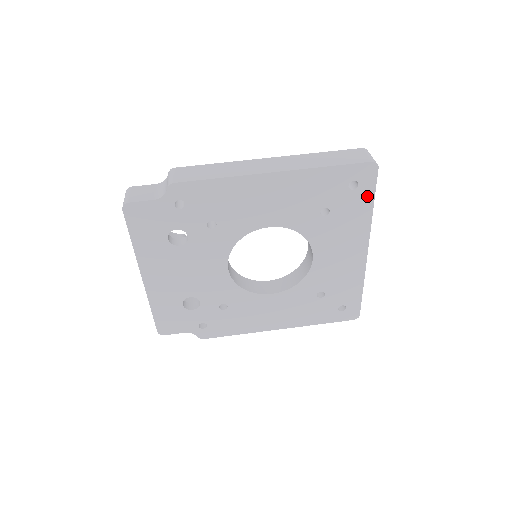
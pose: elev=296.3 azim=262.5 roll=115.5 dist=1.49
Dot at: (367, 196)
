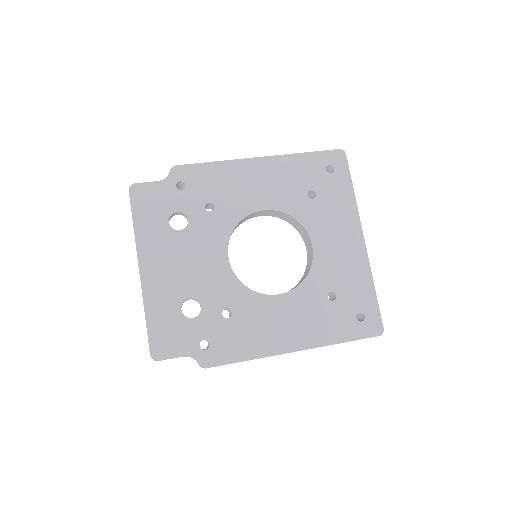
Dot at: (345, 180)
